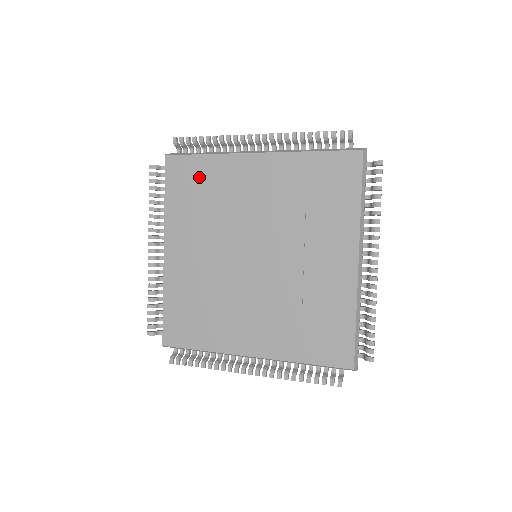
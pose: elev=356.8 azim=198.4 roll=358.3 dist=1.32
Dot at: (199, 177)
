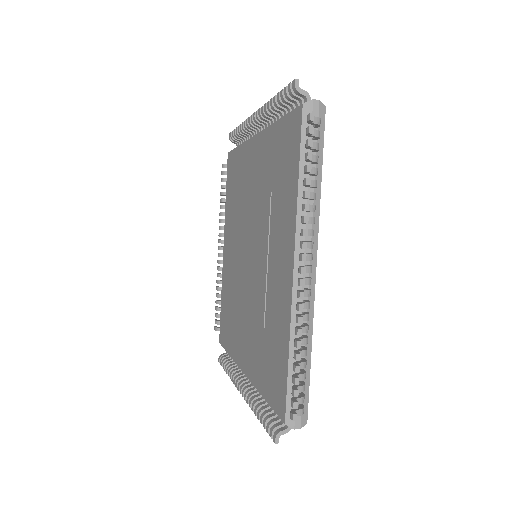
Dot at: (236, 171)
